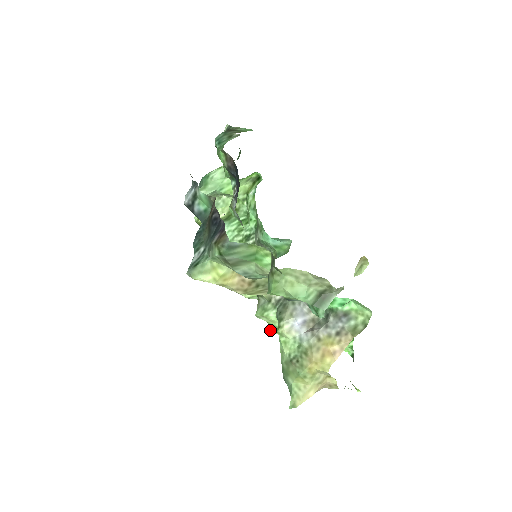
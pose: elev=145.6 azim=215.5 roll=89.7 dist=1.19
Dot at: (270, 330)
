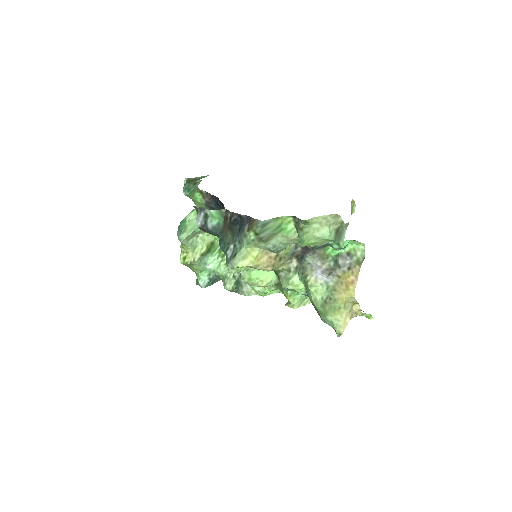
Dot at: (291, 302)
